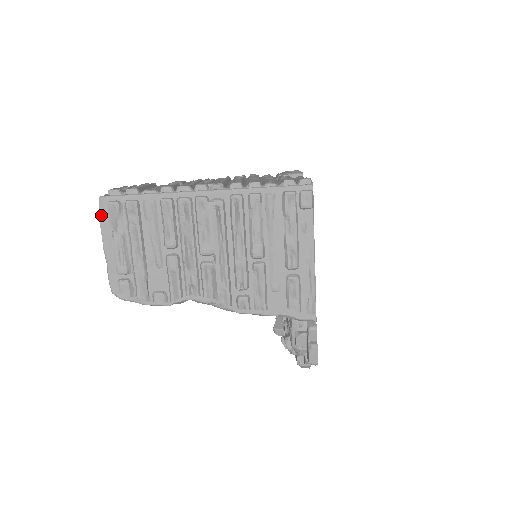
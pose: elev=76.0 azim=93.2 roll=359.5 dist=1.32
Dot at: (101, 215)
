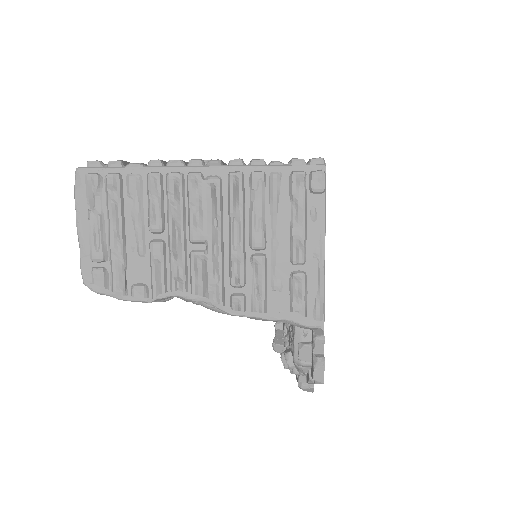
Dot at: (77, 190)
